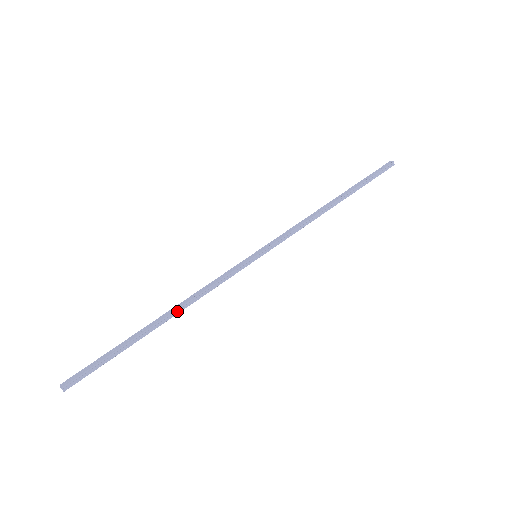
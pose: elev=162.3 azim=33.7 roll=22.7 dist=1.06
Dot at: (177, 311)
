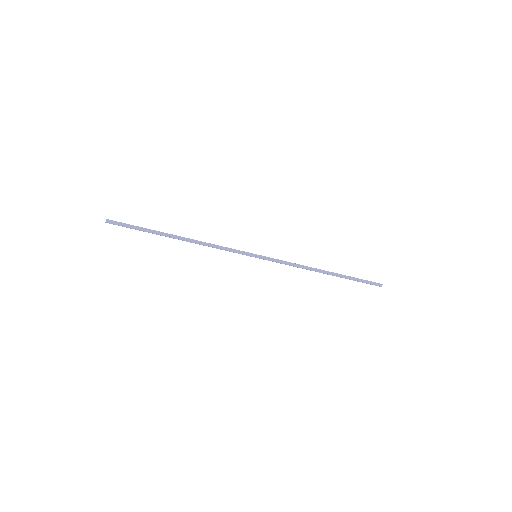
Dot at: (191, 240)
